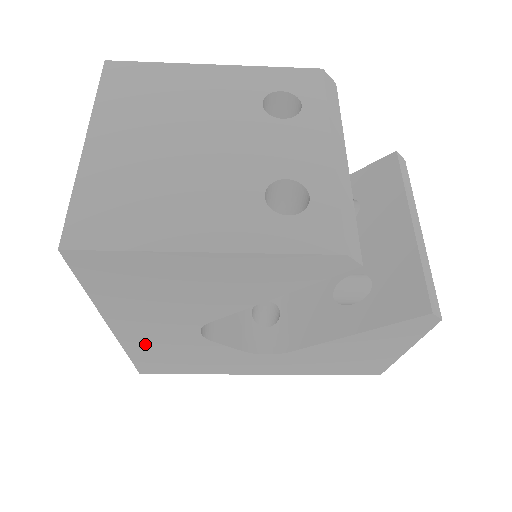
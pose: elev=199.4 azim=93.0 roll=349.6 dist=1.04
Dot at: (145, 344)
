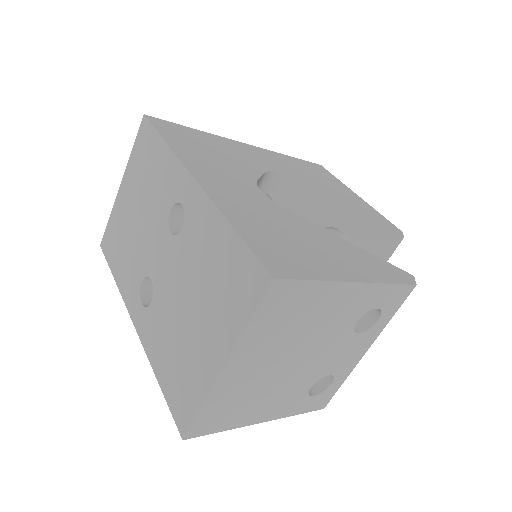
Dot at: occluded
